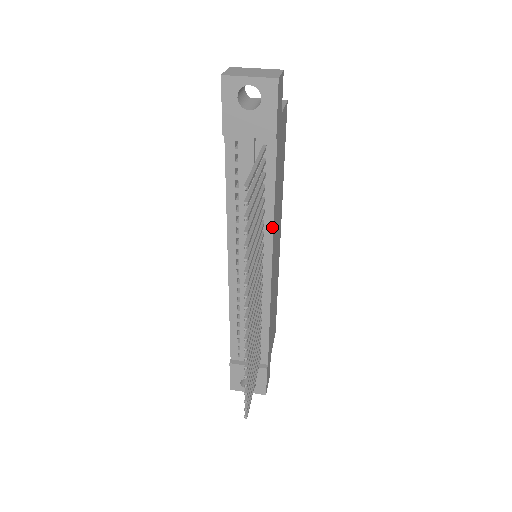
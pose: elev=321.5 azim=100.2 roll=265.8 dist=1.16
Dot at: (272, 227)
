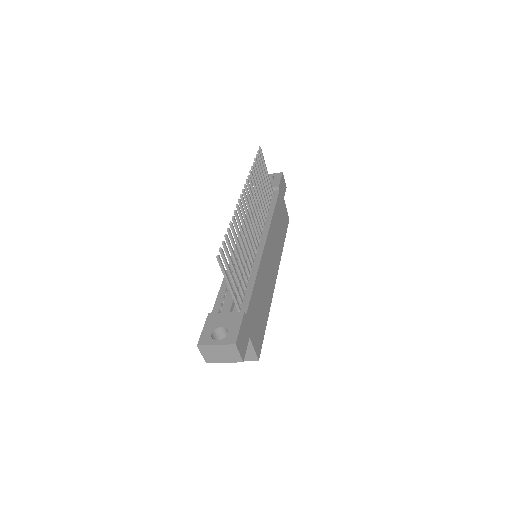
Dot at: (270, 221)
